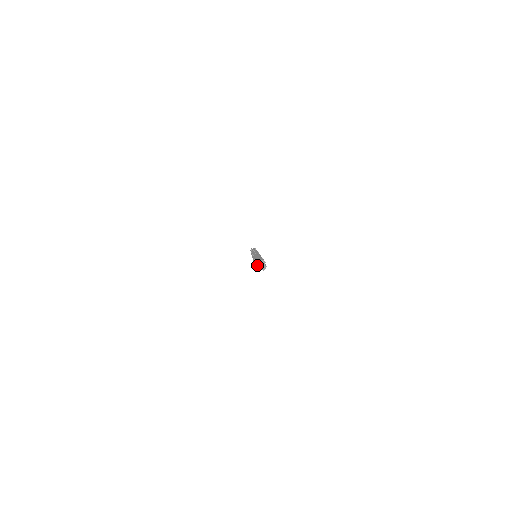
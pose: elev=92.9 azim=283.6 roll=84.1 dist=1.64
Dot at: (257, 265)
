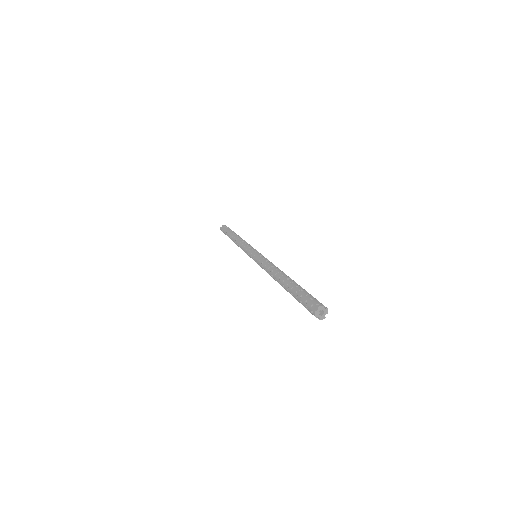
Dot at: (318, 316)
